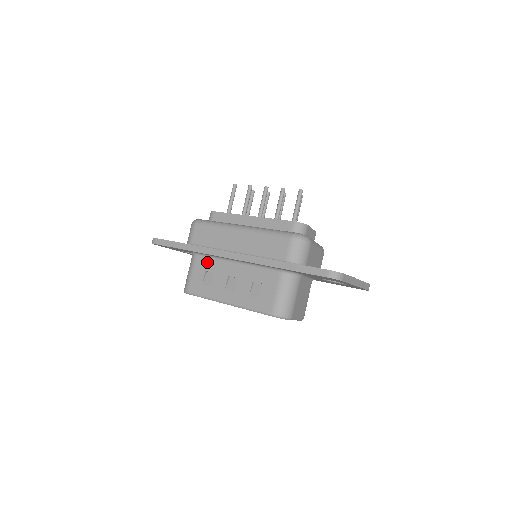
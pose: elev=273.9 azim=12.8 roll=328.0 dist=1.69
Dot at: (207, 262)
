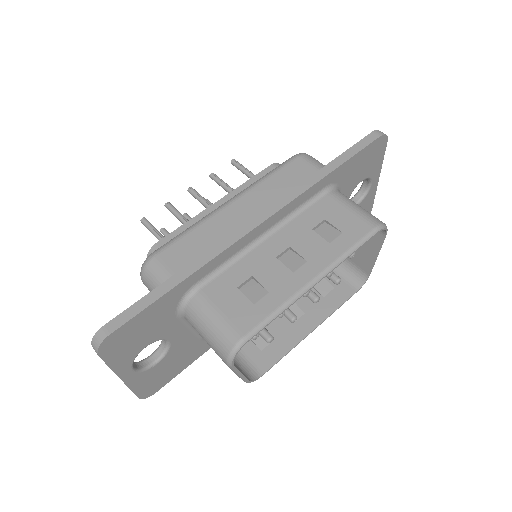
Dot at: (226, 277)
